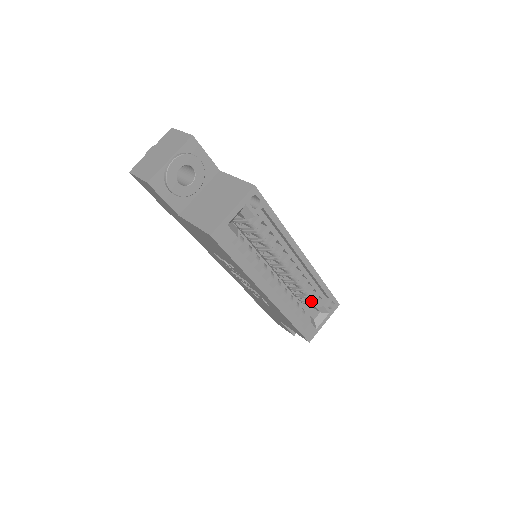
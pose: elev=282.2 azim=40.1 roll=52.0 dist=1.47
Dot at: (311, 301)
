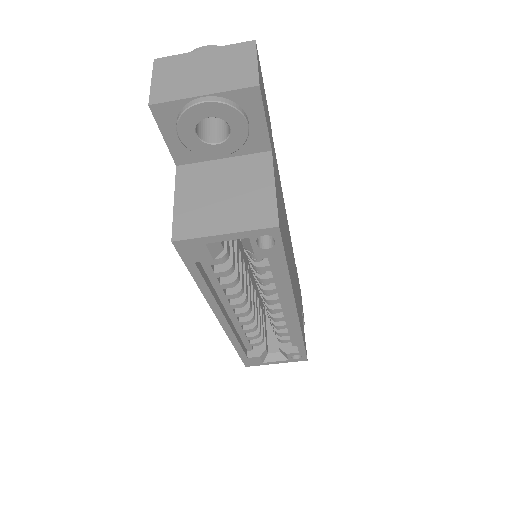
Dot at: (278, 339)
